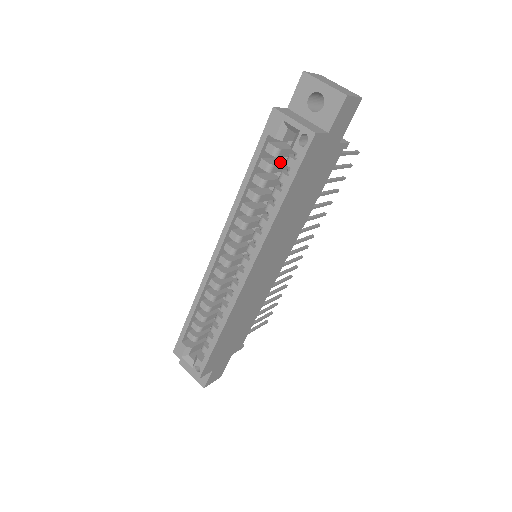
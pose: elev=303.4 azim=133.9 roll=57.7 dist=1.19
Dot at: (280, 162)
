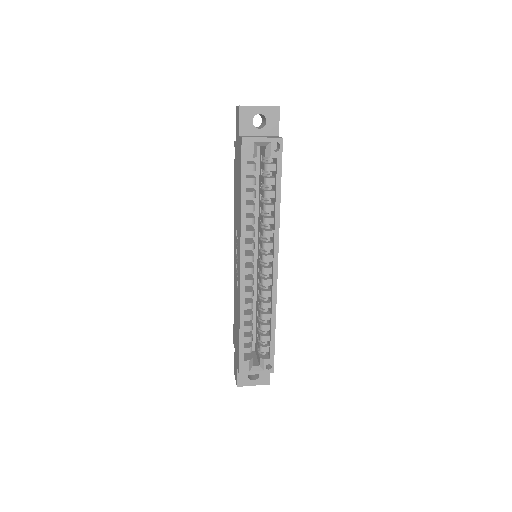
Dot at: (251, 175)
